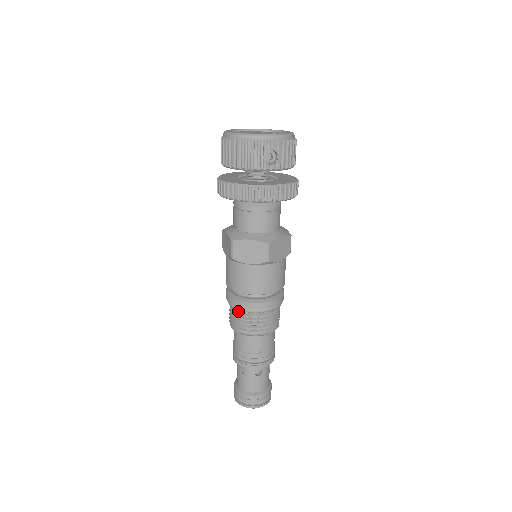
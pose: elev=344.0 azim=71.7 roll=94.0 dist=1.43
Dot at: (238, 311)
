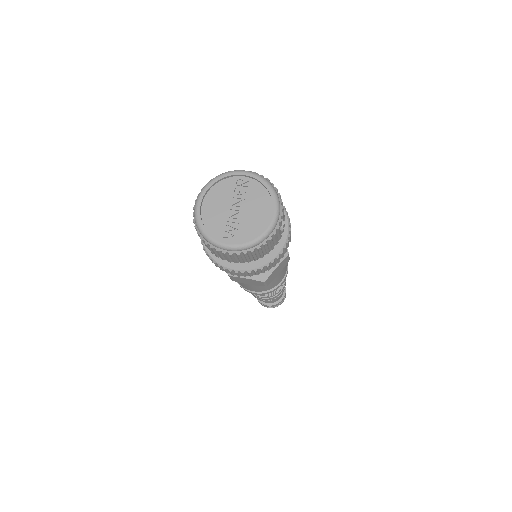
Dot at: occluded
